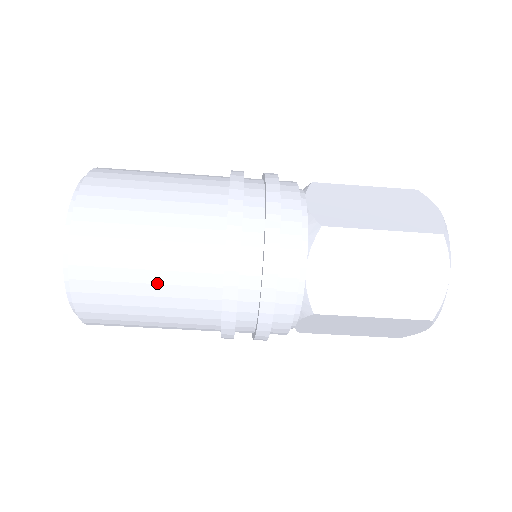
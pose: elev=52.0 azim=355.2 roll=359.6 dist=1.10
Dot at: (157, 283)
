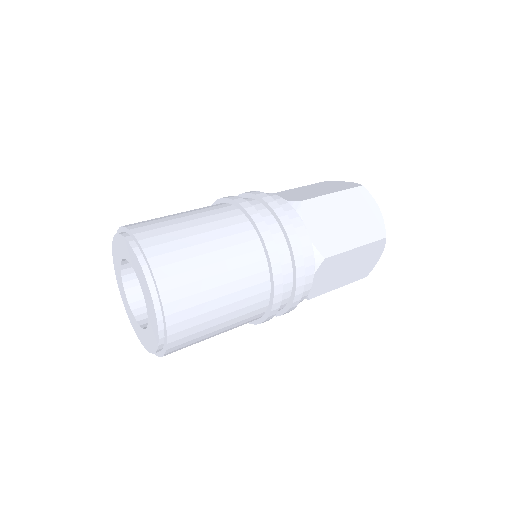
Dot at: (223, 272)
